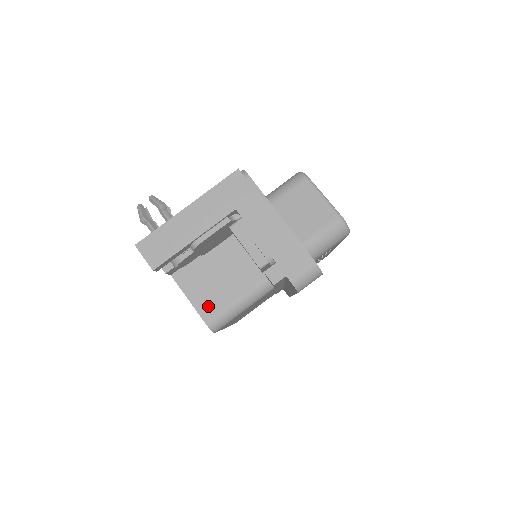
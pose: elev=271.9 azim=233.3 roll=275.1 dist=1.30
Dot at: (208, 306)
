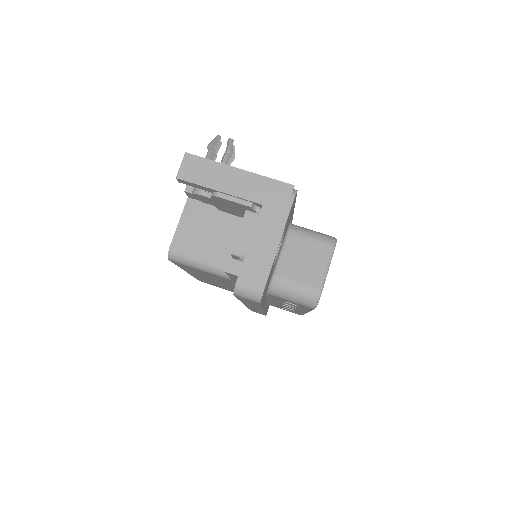
Dot at: (184, 240)
